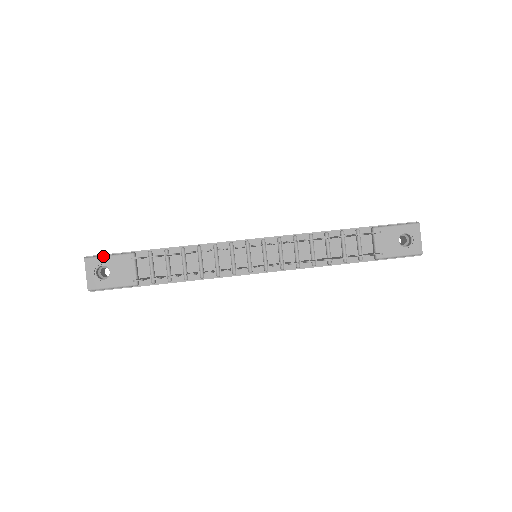
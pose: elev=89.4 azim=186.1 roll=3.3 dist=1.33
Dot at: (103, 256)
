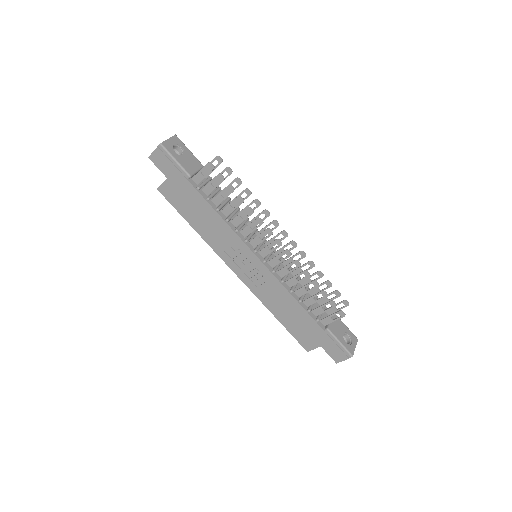
Dot at: occluded
